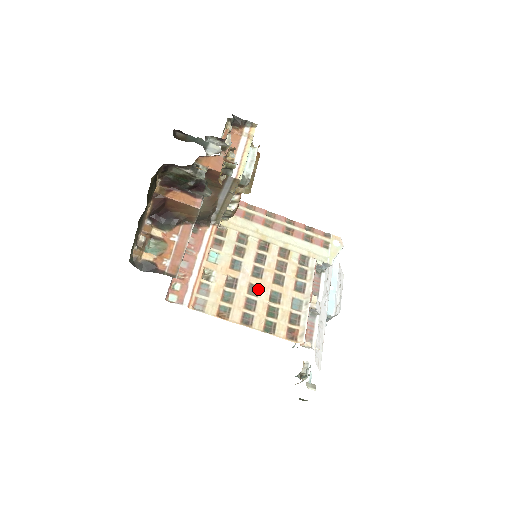
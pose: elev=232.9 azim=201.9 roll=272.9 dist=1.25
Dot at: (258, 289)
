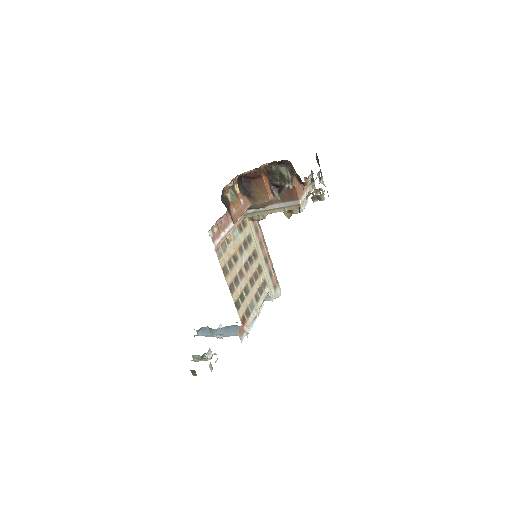
Dot at: (243, 276)
